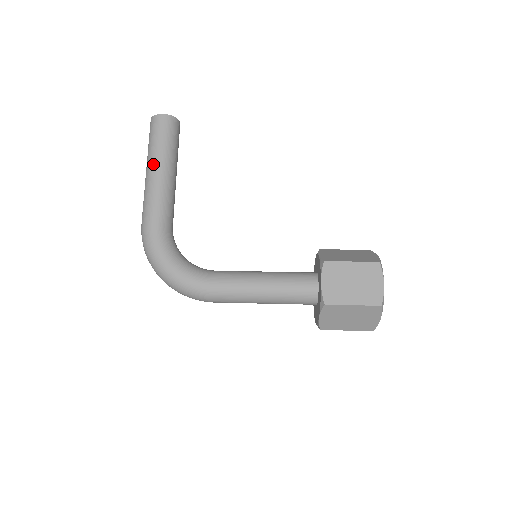
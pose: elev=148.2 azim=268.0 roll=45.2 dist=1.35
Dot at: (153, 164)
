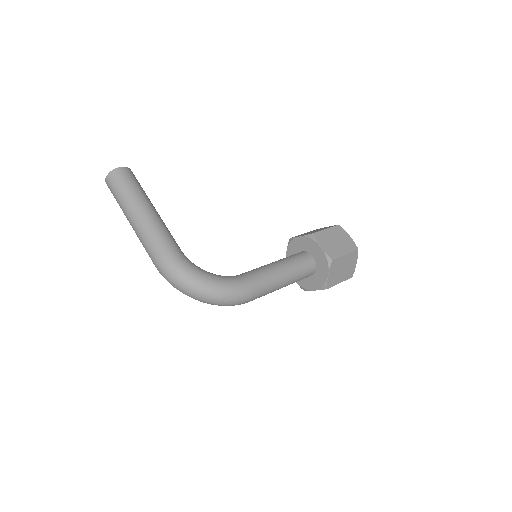
Dot at: (140, 206)
